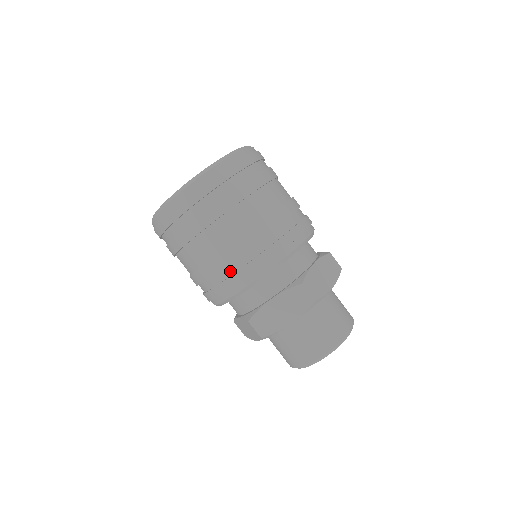
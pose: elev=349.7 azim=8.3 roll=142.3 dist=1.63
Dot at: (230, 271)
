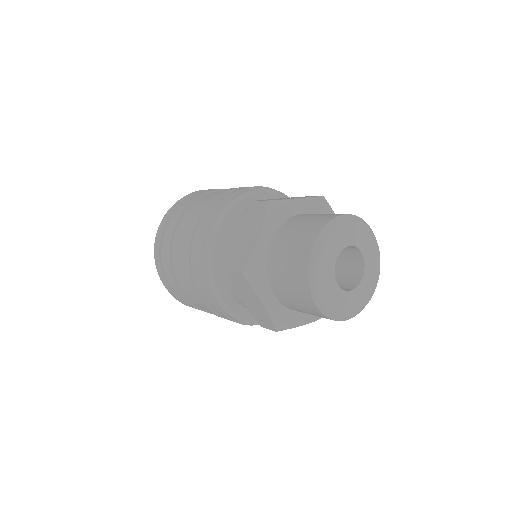
Dot at: (196, 243)
